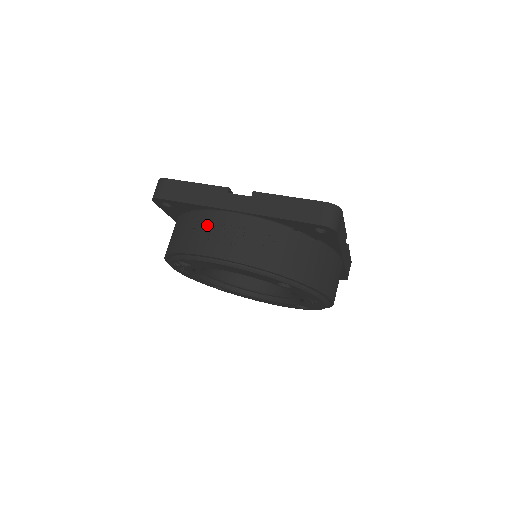
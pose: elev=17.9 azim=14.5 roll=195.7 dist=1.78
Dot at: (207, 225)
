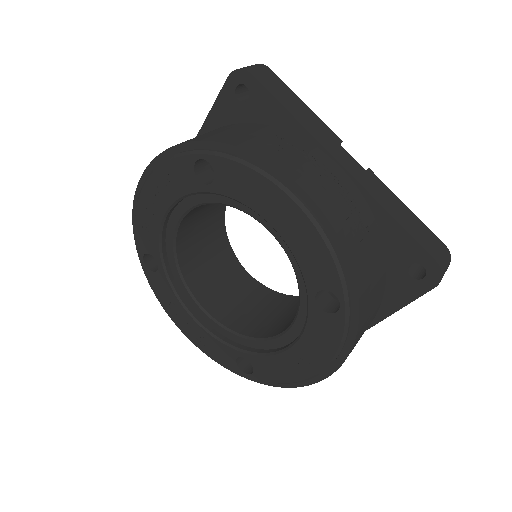
Dot at: (299, 149)
